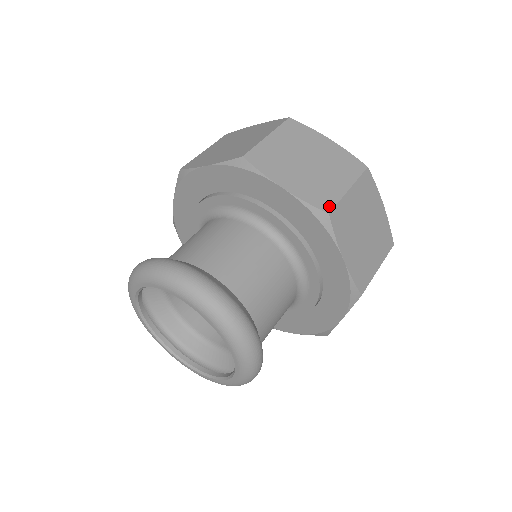
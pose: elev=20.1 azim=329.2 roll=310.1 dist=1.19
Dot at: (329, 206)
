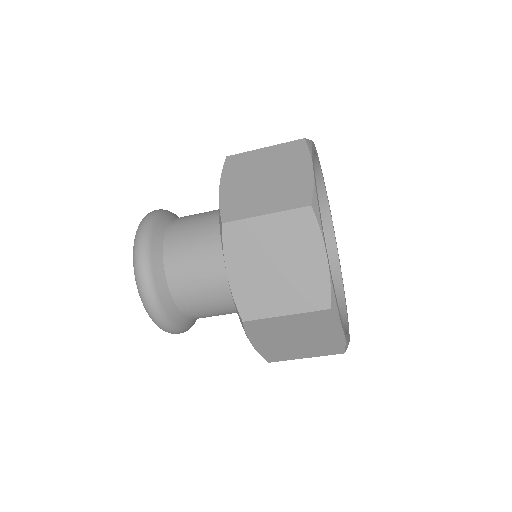
Dot at: (234, 155)
